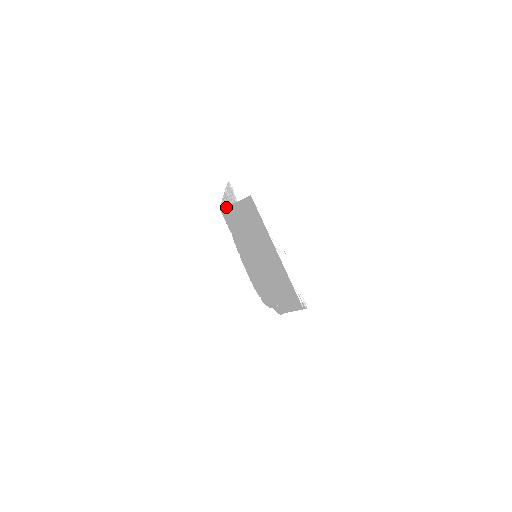
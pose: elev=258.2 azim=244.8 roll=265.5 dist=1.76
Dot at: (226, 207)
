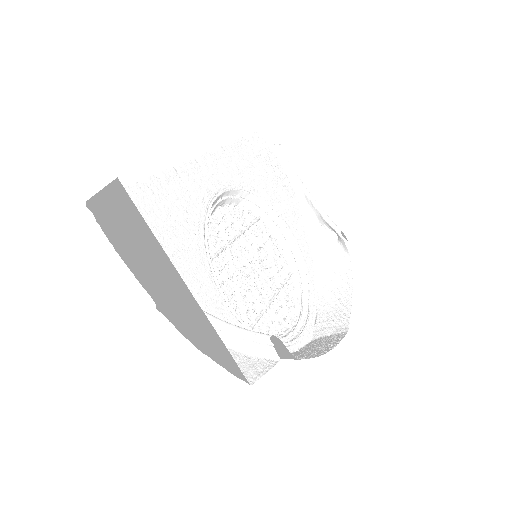
Dot at: (87, 201)
